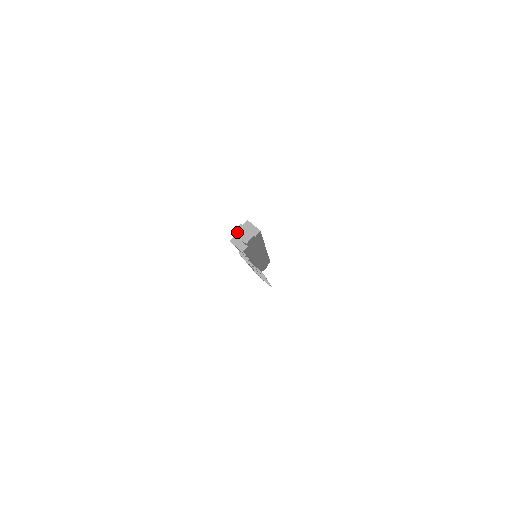
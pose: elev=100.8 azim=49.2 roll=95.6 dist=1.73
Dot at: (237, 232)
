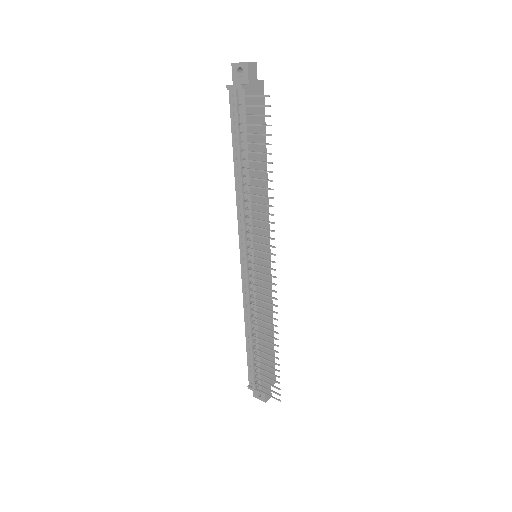
Dot at: (236, 63)
